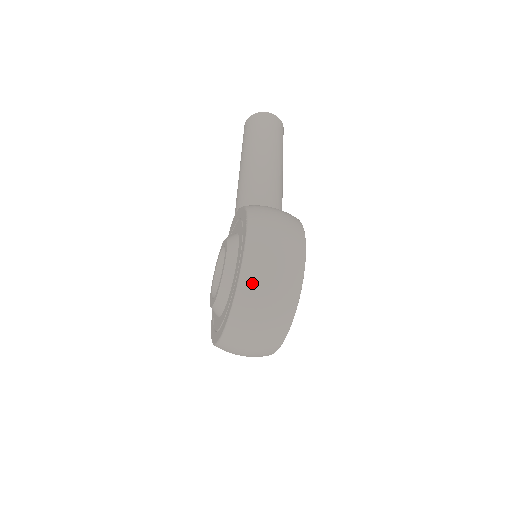
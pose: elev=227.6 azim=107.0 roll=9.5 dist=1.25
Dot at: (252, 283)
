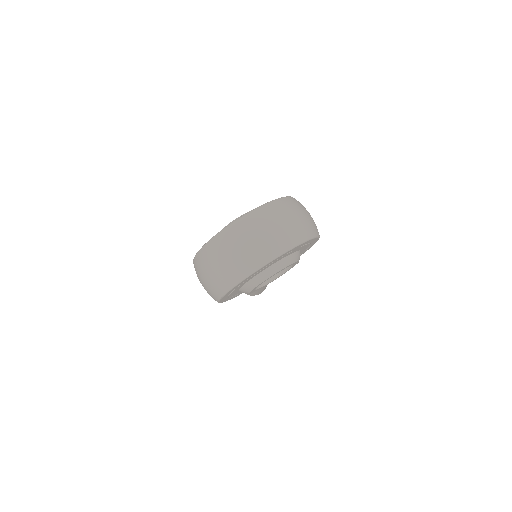
Dot at: (294, 202)
